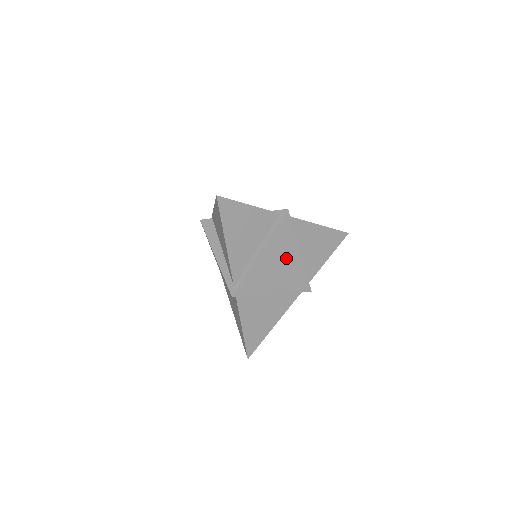
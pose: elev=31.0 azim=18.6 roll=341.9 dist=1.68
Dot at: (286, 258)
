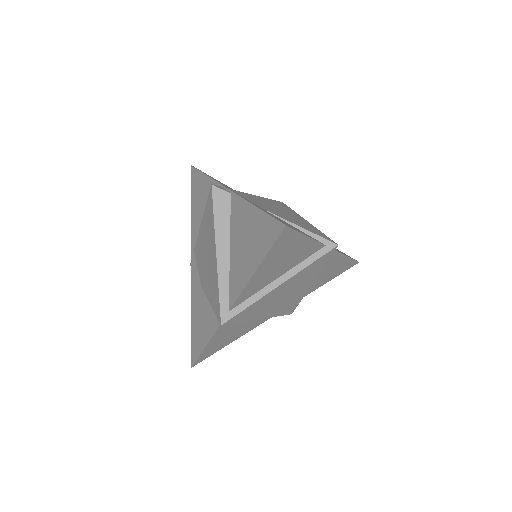
Dot at: (297, 288)
